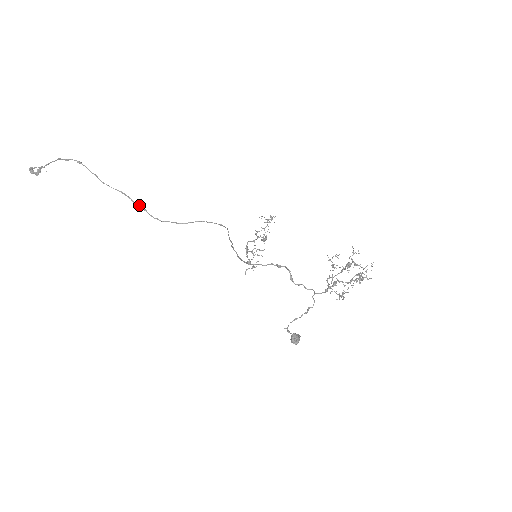
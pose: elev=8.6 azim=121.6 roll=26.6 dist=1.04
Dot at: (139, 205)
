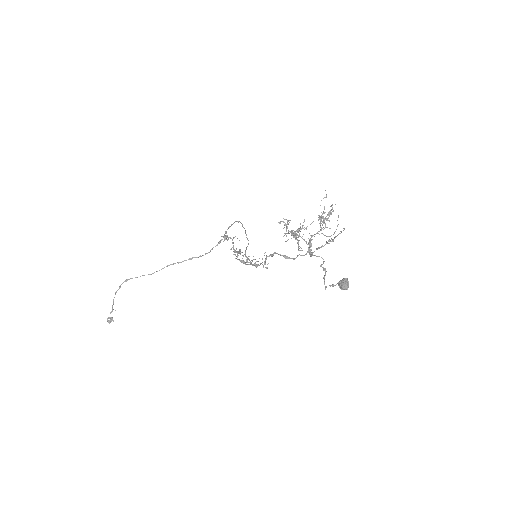
Dot at: (185, 260)
